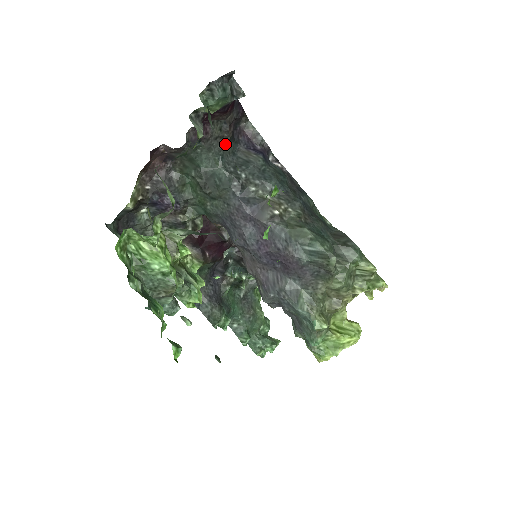
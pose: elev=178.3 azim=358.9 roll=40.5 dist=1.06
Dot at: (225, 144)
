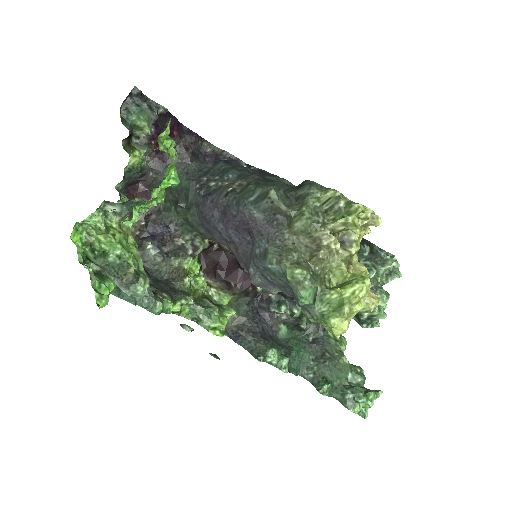
Dot at: (188, 164)
